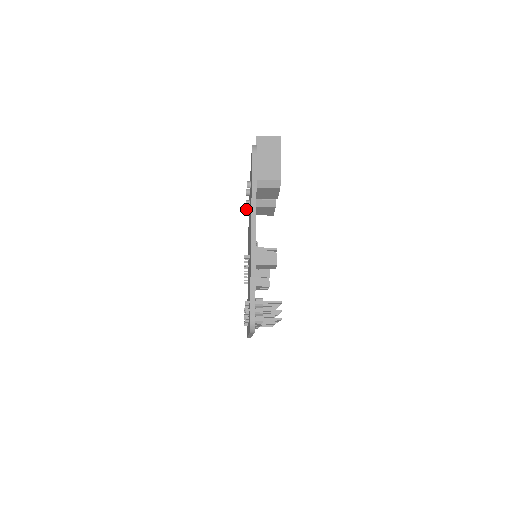
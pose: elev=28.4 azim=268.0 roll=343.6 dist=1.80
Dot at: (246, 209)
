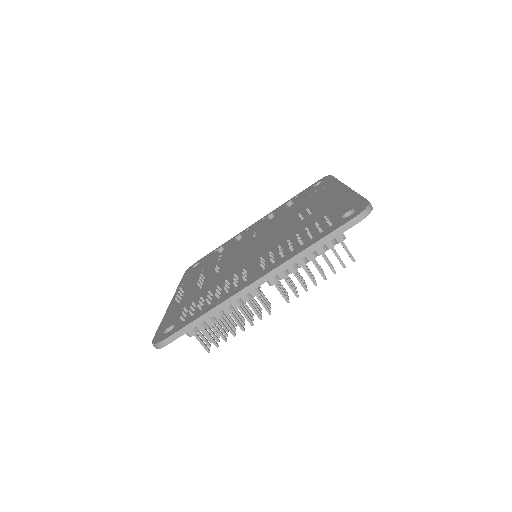
Dot at: (222, 246)
